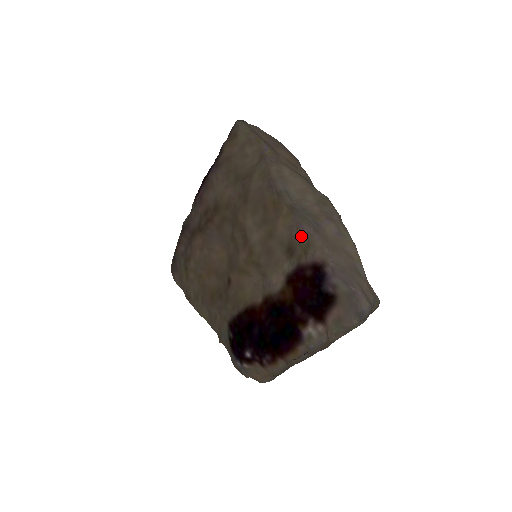
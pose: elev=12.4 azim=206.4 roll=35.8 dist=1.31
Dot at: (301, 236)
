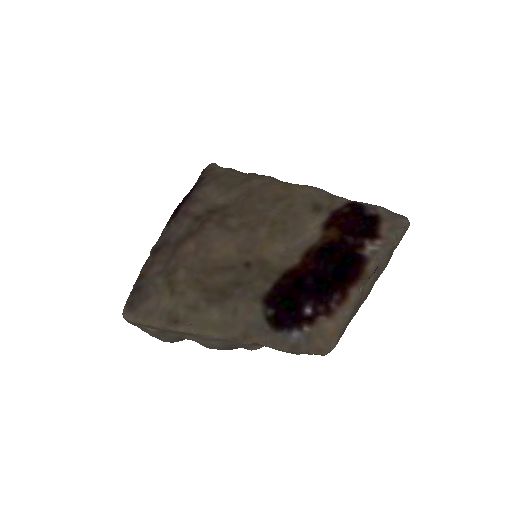
Dot at: (322, 196)
